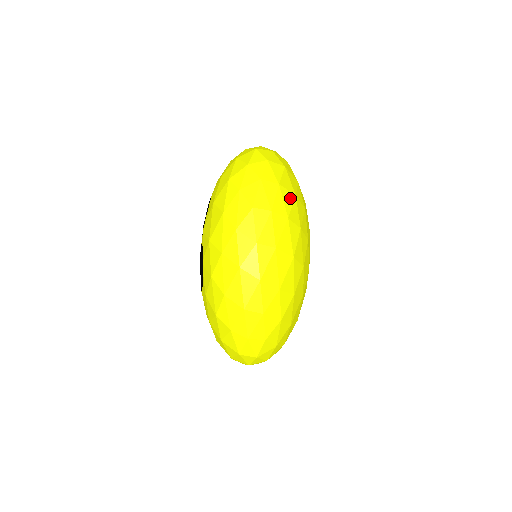
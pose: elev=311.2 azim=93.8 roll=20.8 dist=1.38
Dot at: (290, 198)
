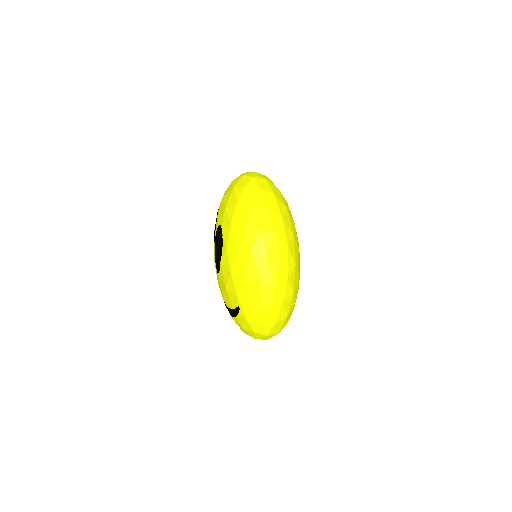
Dot at: occluded
